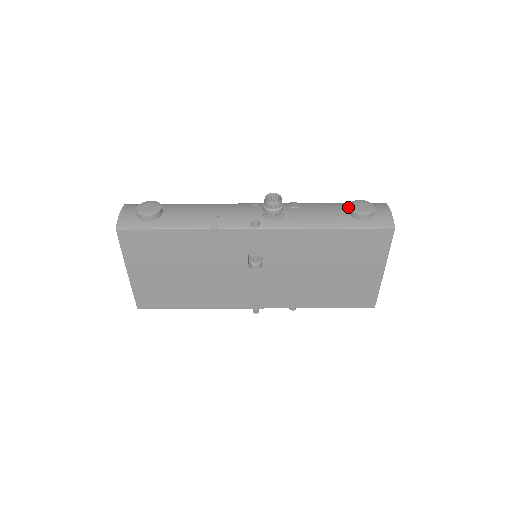
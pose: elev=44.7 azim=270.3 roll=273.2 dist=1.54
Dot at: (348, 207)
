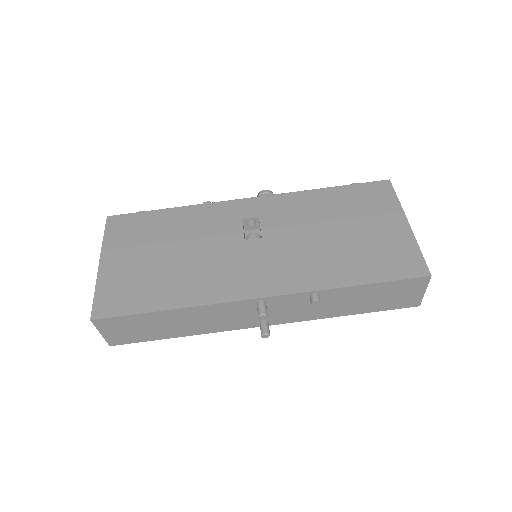
Dot at: occluded
